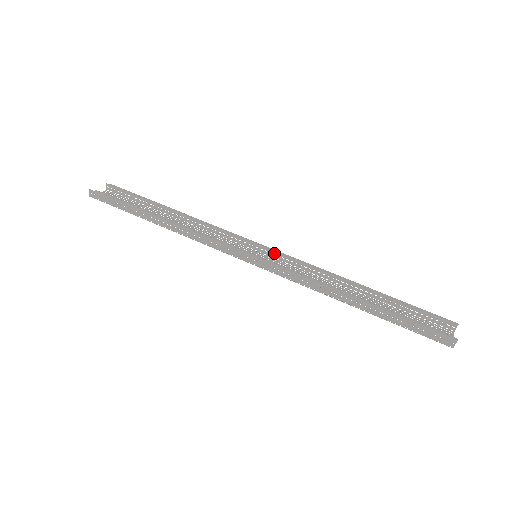
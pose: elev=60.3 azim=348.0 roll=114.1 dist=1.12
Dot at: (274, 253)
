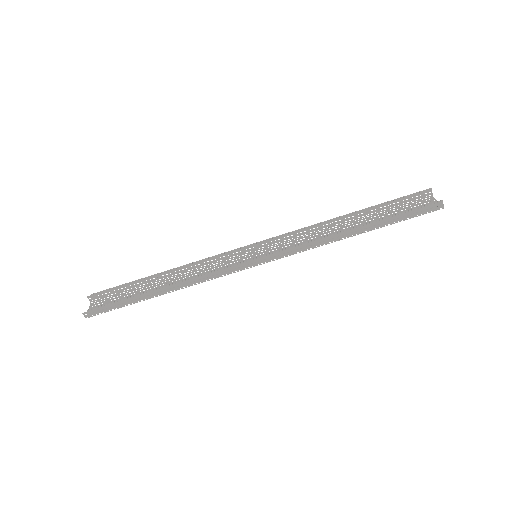
Dot at: occluded
